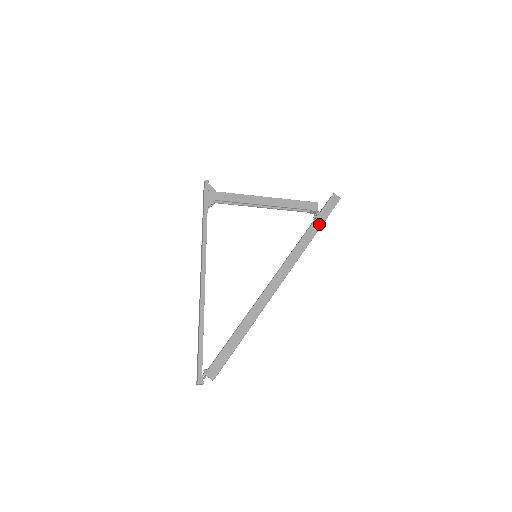
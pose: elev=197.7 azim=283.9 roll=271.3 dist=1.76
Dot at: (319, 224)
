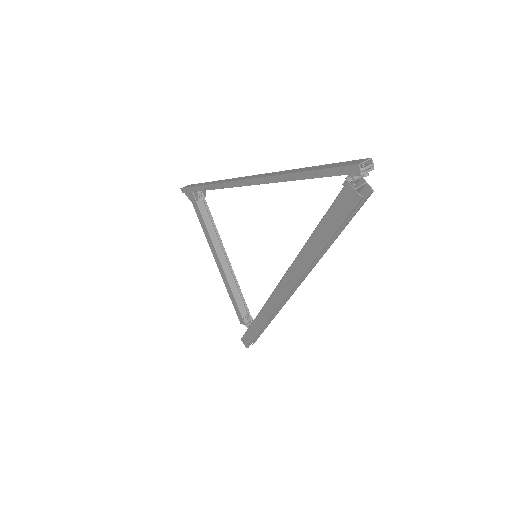
Dot at: occluded
